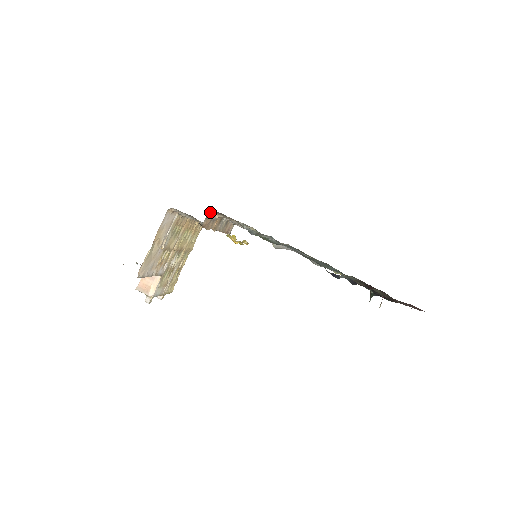
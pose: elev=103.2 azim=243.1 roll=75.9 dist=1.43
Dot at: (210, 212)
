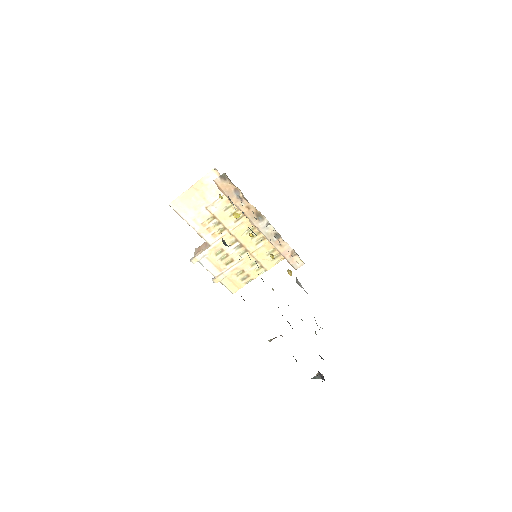
Dot at: (225, 175)
